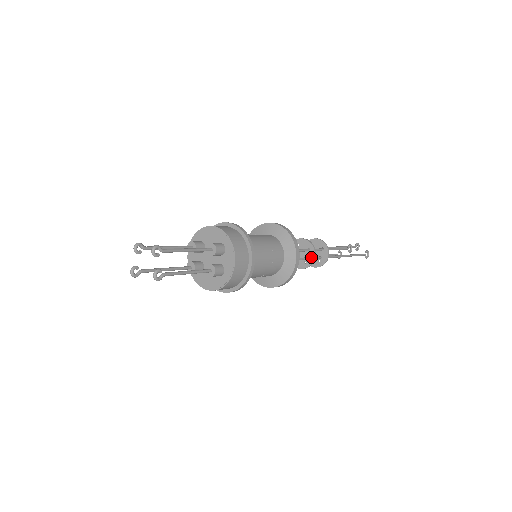
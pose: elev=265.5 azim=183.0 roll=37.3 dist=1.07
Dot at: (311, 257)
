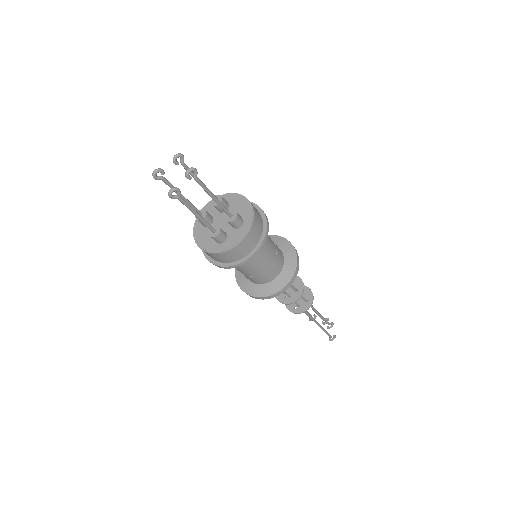
Dot at: (294, 298)
